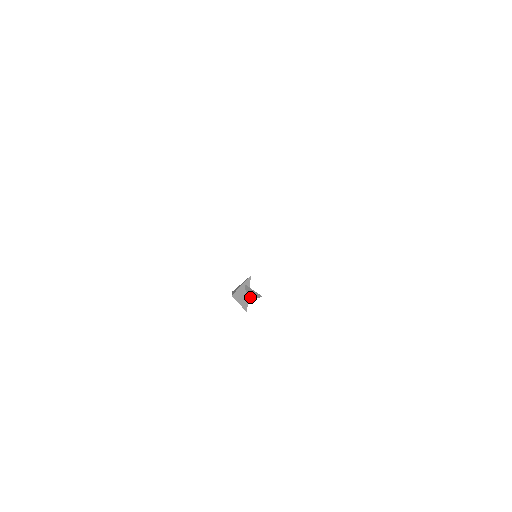
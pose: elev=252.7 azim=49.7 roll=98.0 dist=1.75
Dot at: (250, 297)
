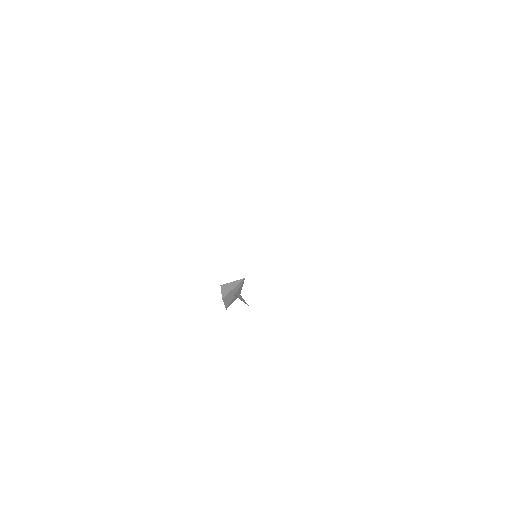
Dot at: occluded
